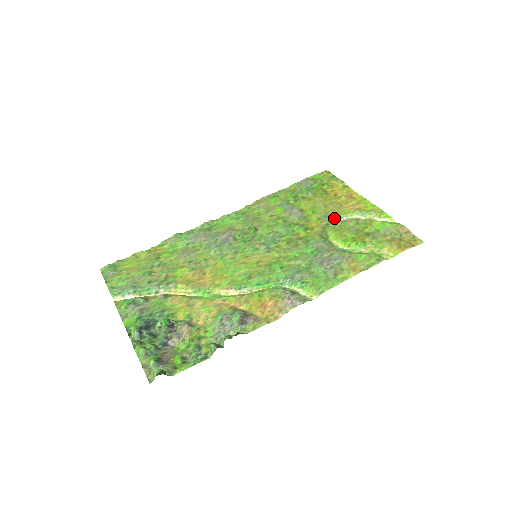
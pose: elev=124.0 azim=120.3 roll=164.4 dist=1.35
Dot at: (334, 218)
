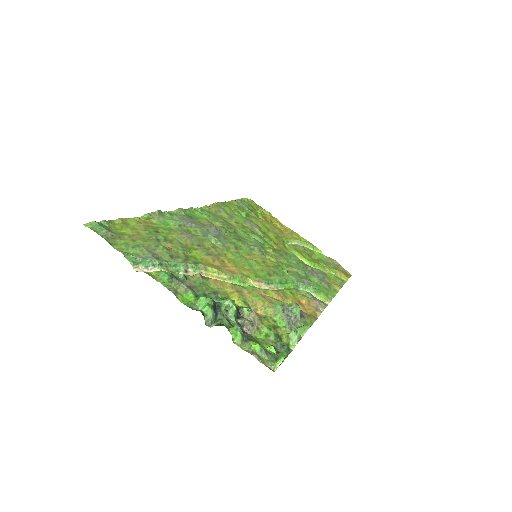
Dot at: (284, 240)
